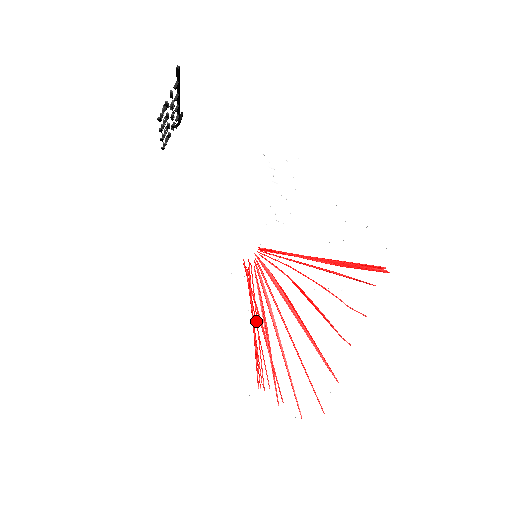
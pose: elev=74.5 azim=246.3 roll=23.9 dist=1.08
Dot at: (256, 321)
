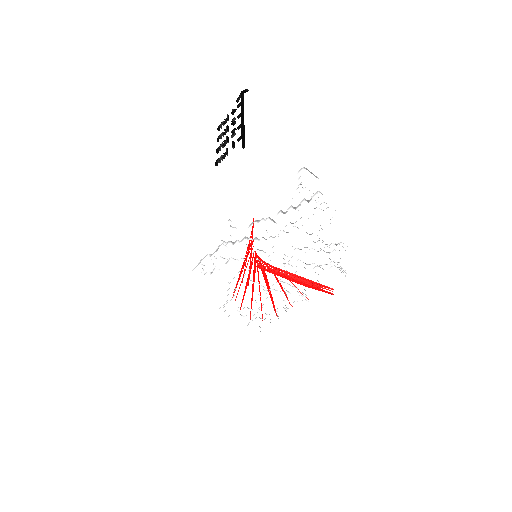
Dot at: occluded
